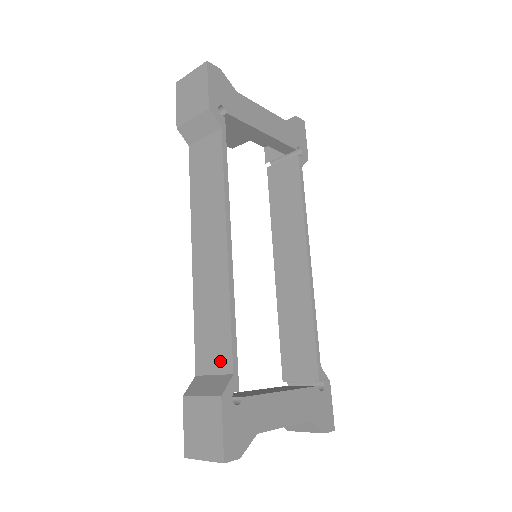
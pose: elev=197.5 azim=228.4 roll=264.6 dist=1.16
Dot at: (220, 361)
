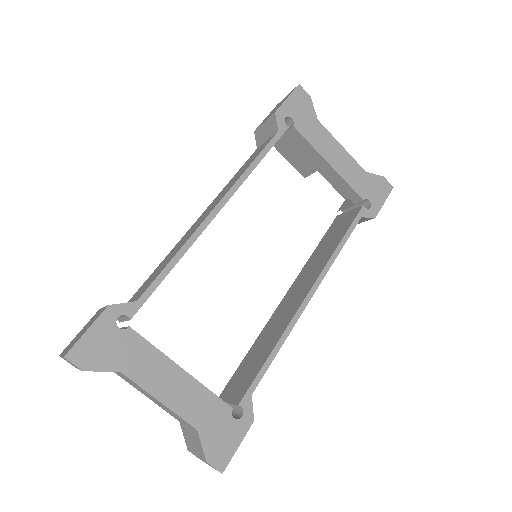
Dot at: (141, 292)
